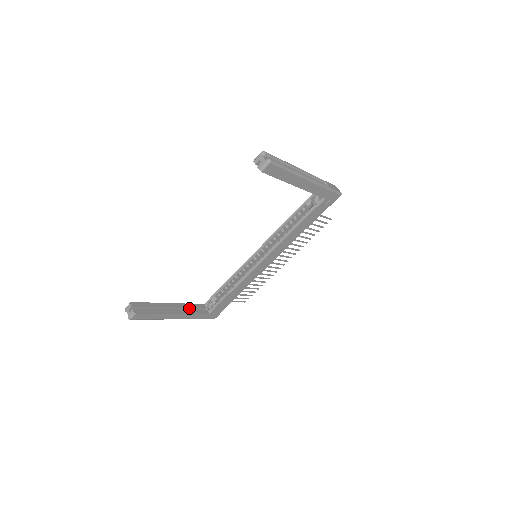
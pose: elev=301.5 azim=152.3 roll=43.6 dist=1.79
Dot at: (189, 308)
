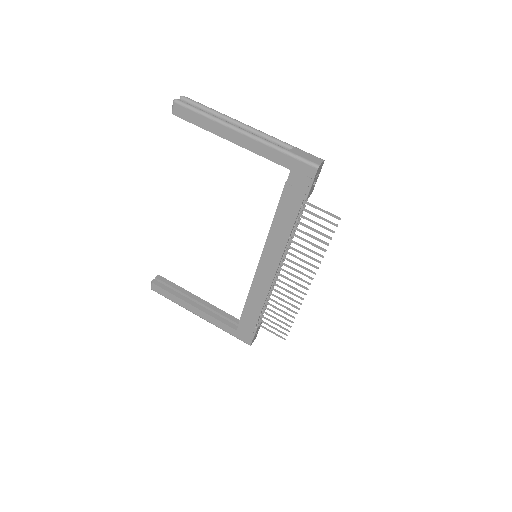
Dot at: (219, 314)
